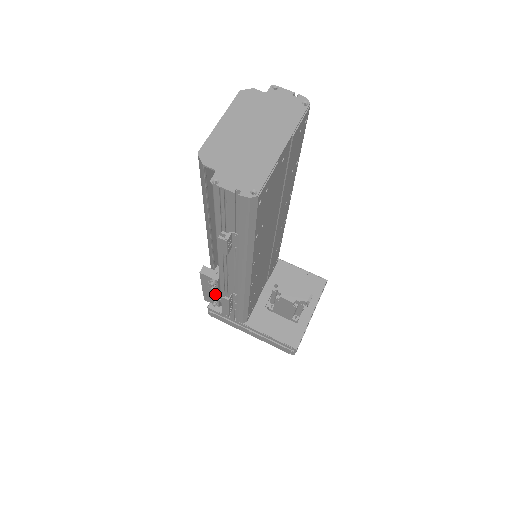
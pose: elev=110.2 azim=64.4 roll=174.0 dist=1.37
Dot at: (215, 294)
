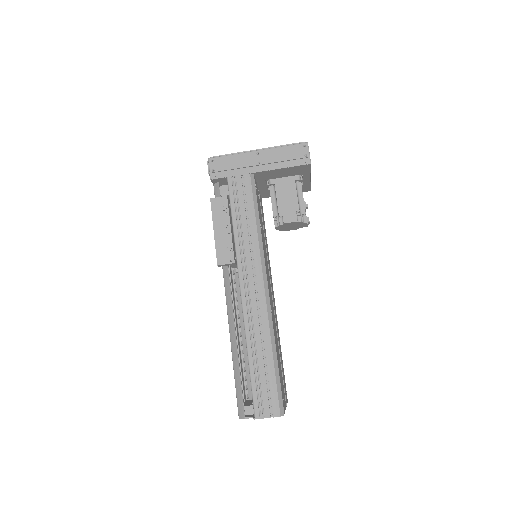
Dot at: occluded
